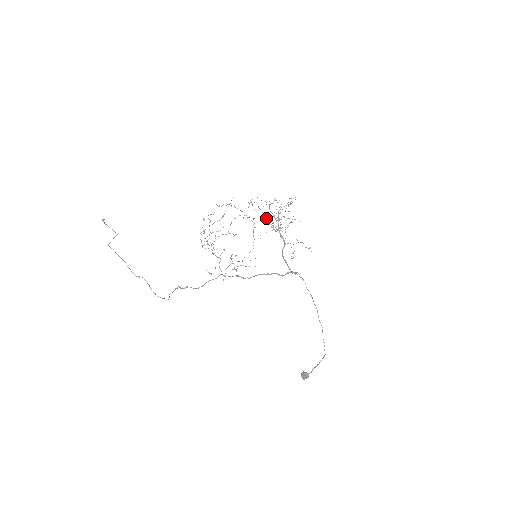
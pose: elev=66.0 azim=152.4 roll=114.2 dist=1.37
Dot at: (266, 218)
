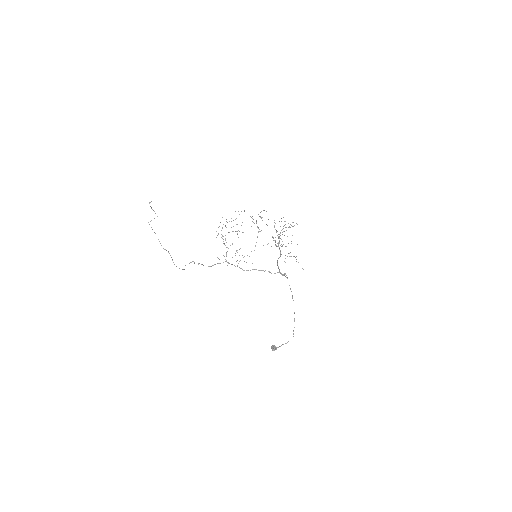
Dot at: occluded
